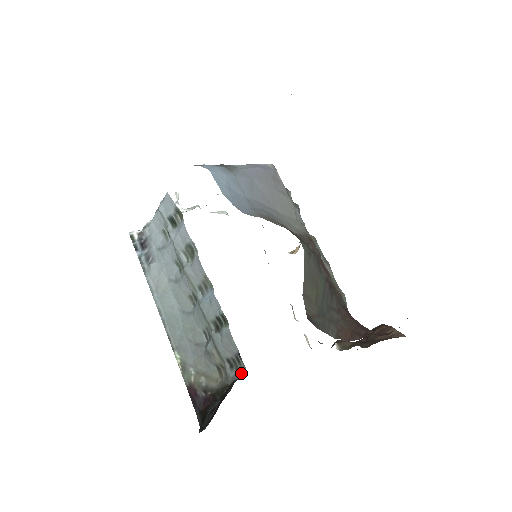
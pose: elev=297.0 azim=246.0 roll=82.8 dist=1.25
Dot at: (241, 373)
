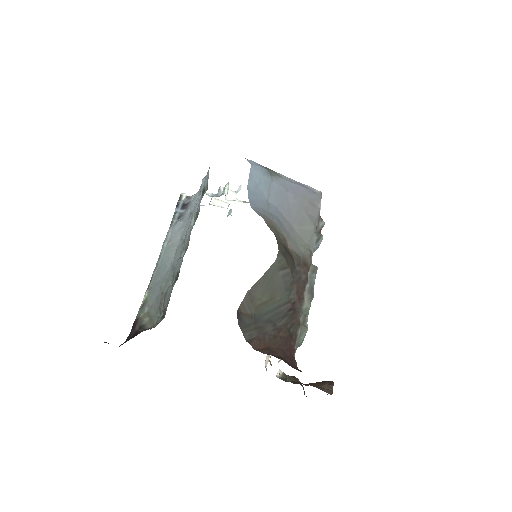
Dot at: (160, 321)
